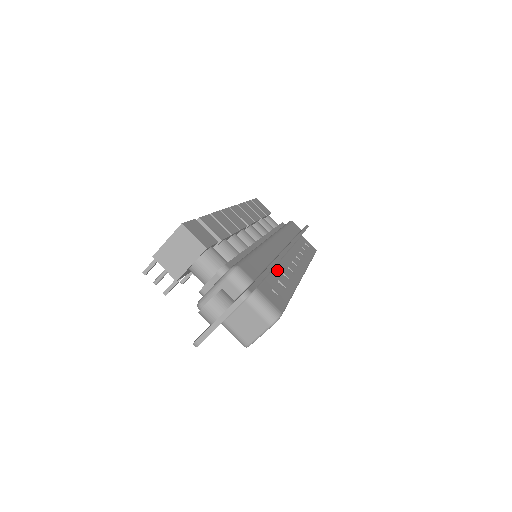
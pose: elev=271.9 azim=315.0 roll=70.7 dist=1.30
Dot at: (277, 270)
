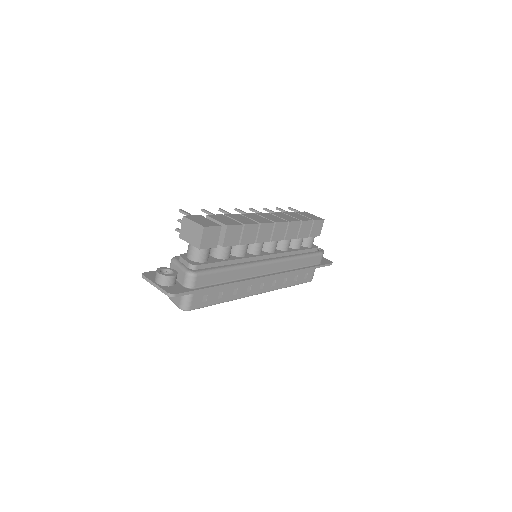
Dot at: occluded
